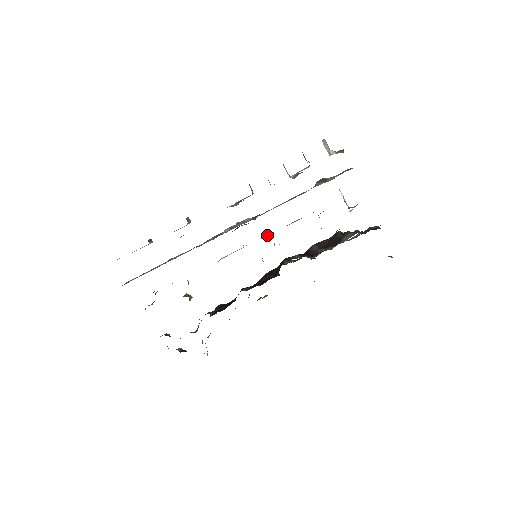
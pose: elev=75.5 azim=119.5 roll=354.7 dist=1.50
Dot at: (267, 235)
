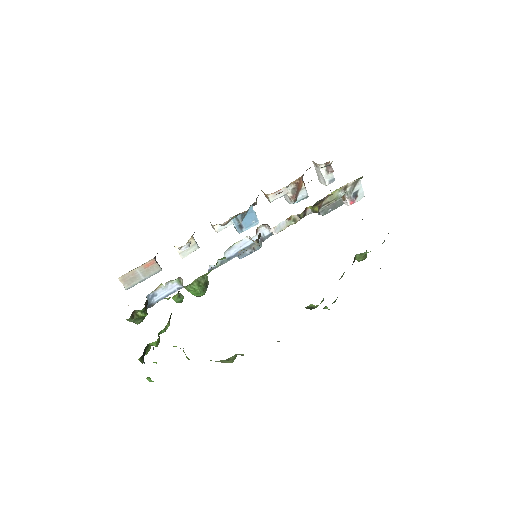
Dot at: (267, 236)
